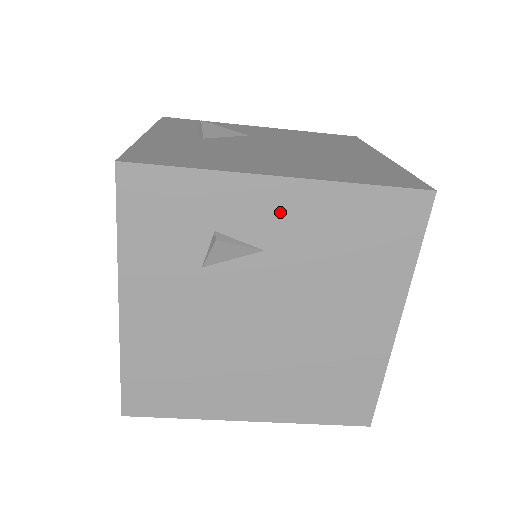
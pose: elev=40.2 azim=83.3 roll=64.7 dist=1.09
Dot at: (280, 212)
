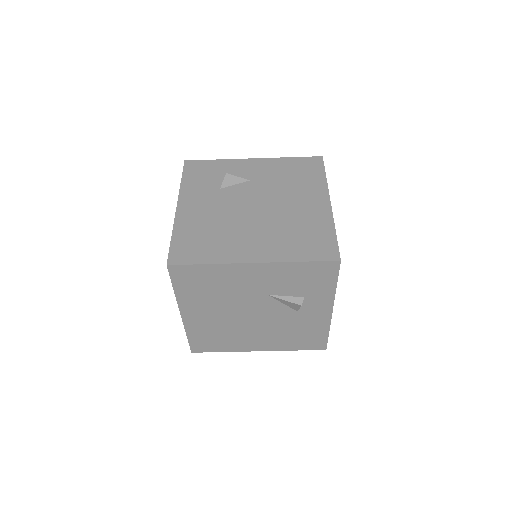
Dot at: (255, 168)
